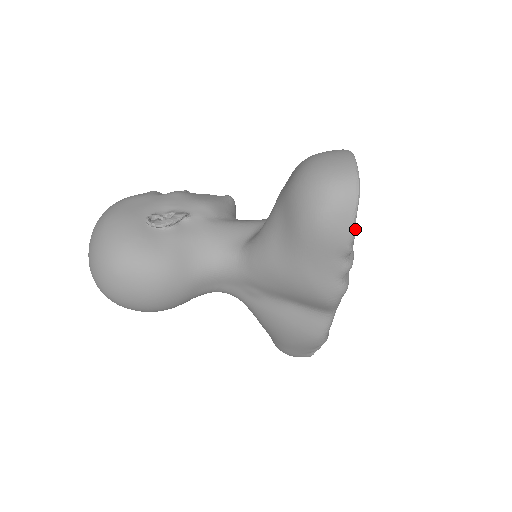
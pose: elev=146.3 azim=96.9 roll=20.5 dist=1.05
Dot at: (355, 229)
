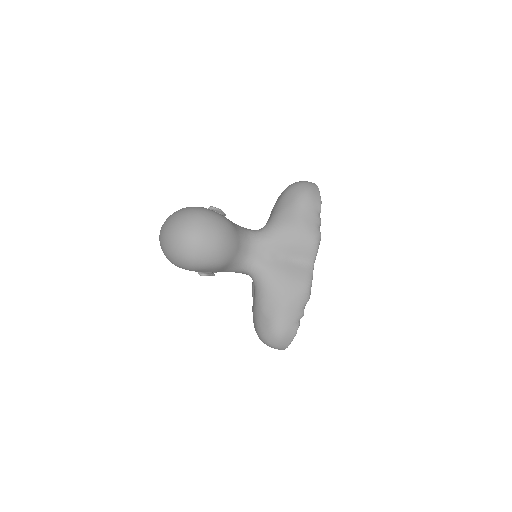
Dot at: (320, 200)
